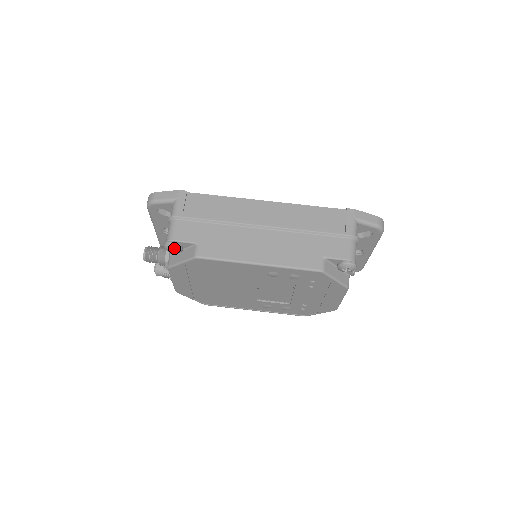
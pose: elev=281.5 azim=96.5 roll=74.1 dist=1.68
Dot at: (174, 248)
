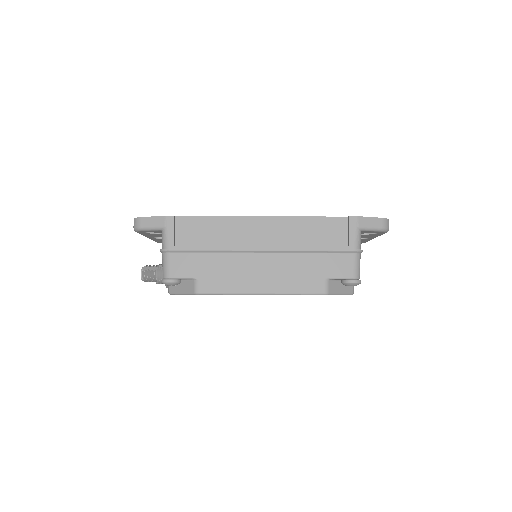
Dot at: (172, 285)
